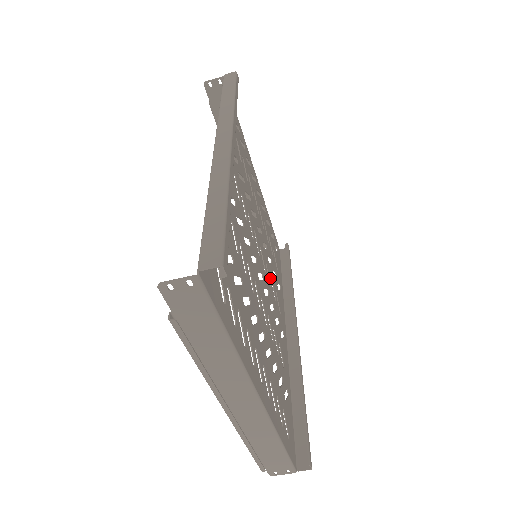
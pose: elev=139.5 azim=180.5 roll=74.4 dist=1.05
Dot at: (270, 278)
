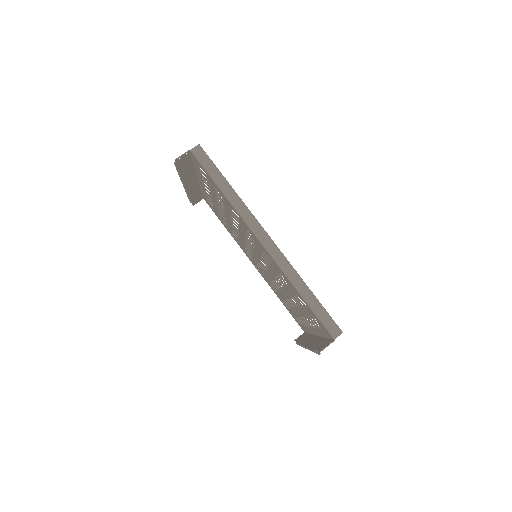
Dot at: (247, 249)
